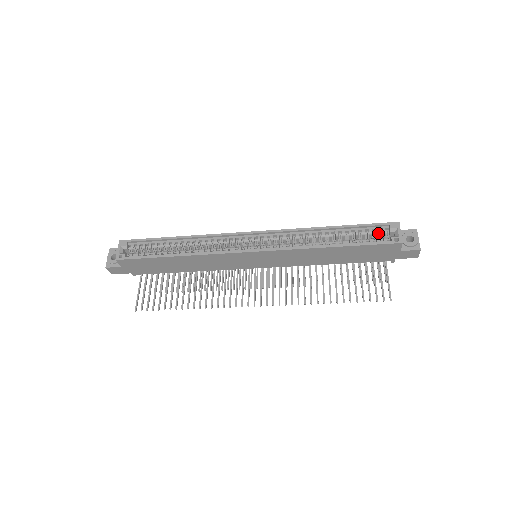
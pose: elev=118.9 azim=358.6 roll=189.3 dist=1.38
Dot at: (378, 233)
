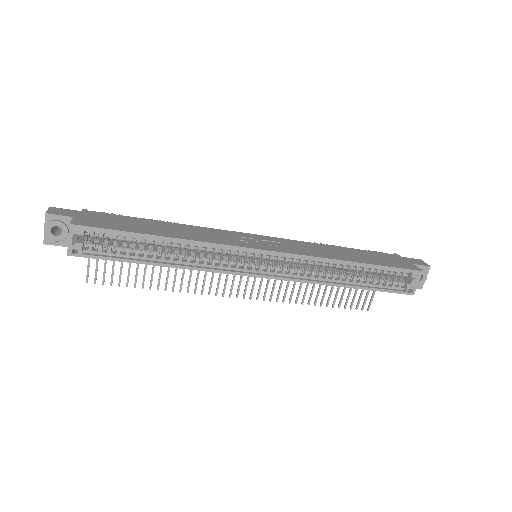
Dot at: occluded
